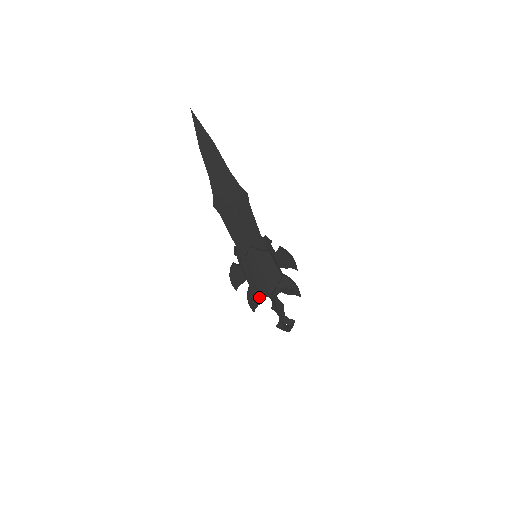
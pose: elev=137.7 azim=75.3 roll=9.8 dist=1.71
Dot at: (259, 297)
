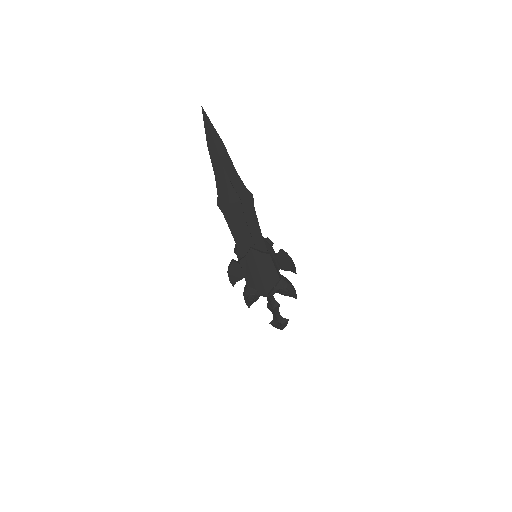
Dot at: (255, 295)
